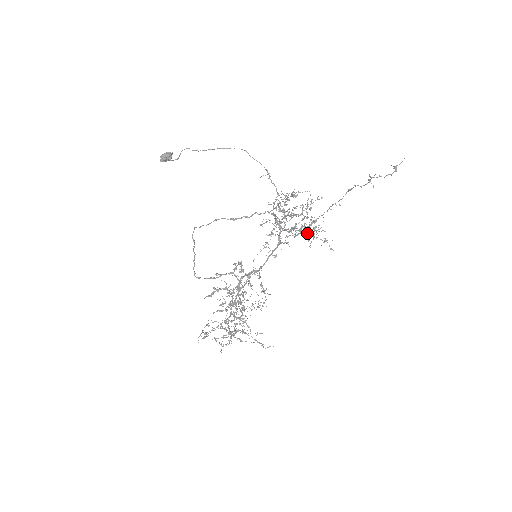
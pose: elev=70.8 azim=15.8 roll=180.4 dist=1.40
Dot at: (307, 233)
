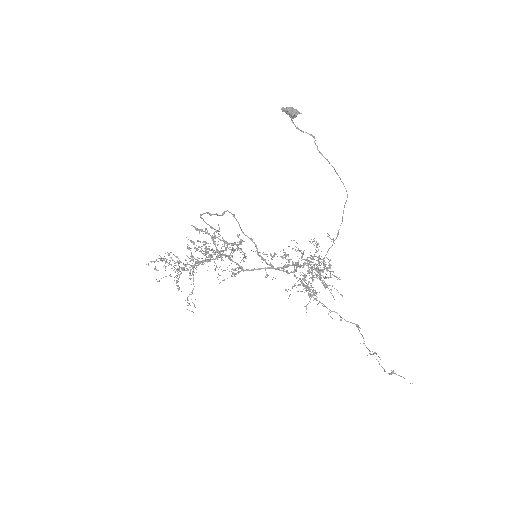
Dot at: (305, 286)
